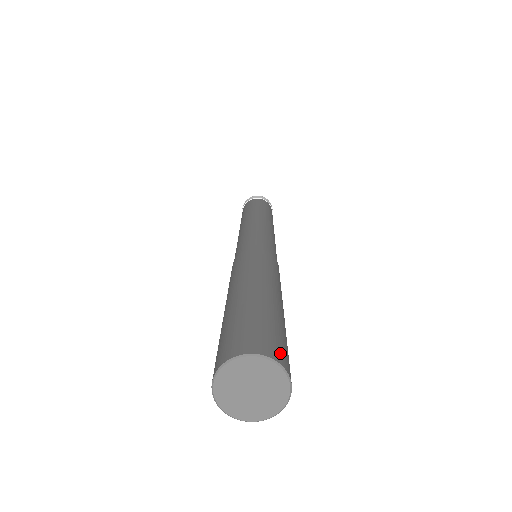
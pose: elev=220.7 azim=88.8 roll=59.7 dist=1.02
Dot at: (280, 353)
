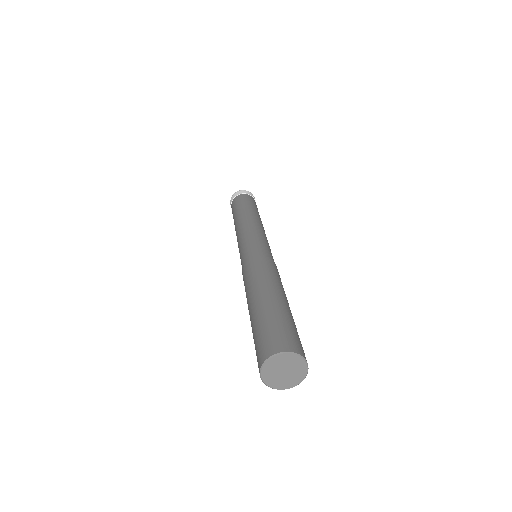
Dot at: occluded
